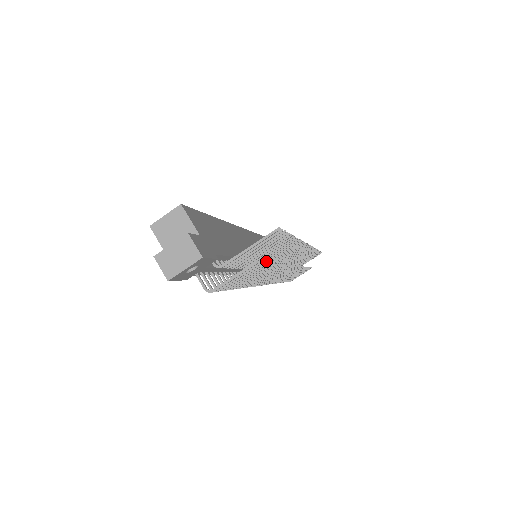
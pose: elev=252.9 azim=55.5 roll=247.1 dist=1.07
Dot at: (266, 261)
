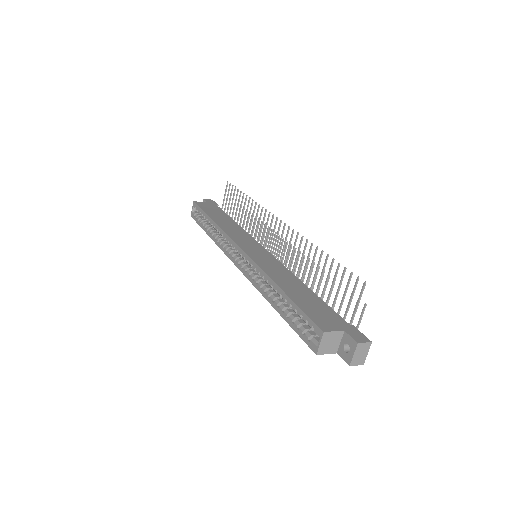
Dot at: (305, 270)
